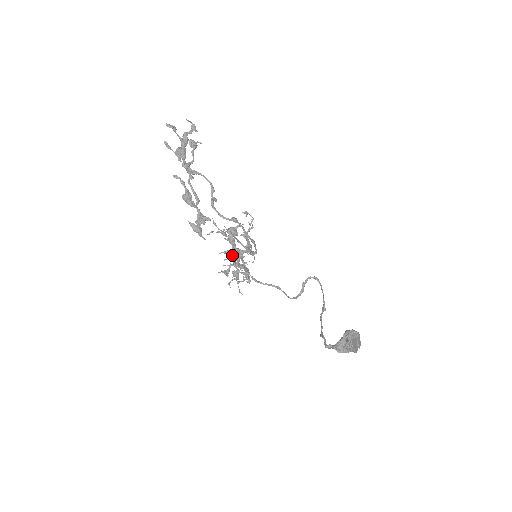
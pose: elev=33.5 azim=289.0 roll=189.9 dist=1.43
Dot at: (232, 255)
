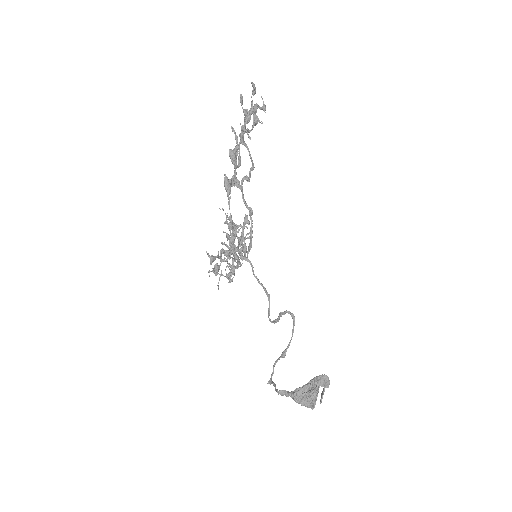
Dot at: (232, 242)
